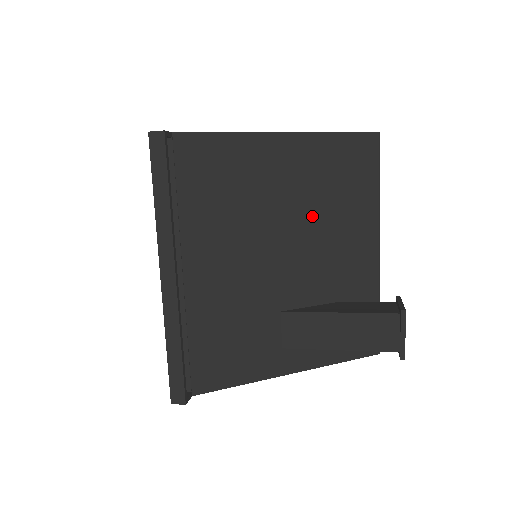
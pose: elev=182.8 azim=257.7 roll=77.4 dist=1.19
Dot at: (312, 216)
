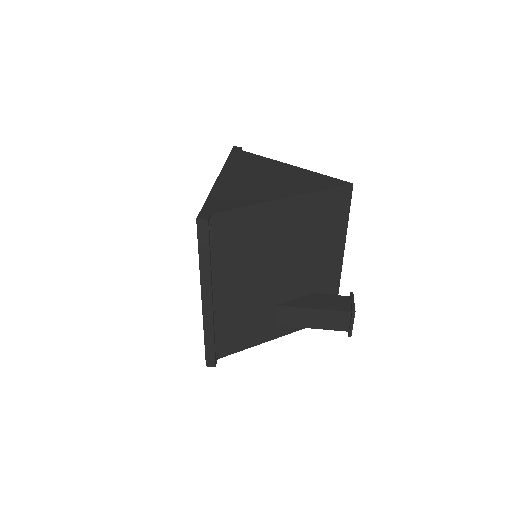
Dot at: (300, 246)
